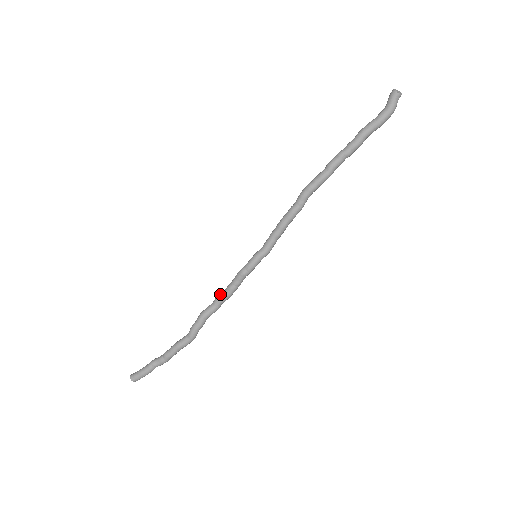
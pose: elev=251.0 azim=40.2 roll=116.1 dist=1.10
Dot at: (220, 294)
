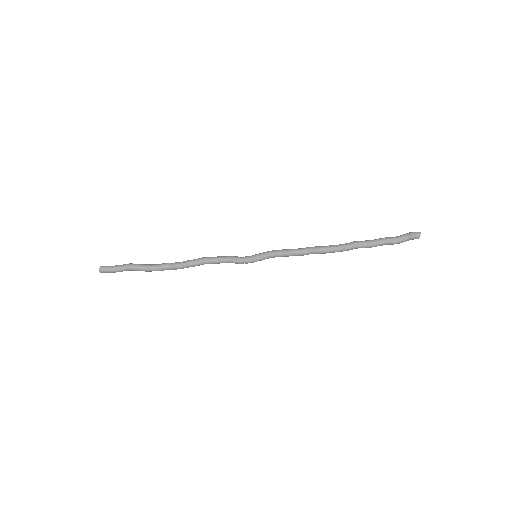
Dot at: (213, 261)
